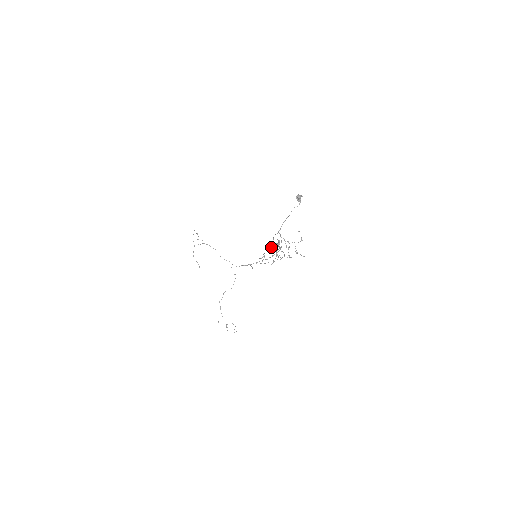
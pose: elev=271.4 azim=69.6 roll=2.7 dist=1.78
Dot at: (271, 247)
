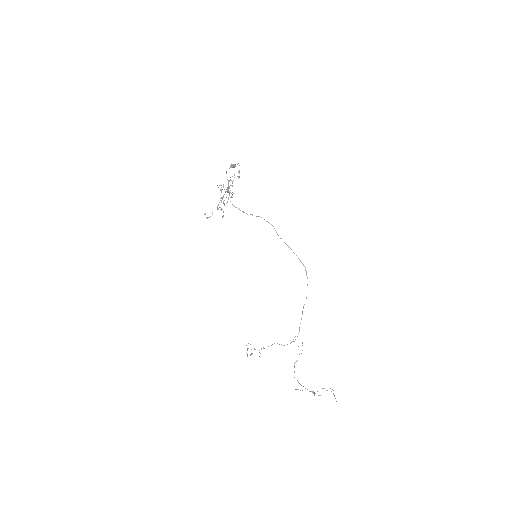
Dot at: occluded
